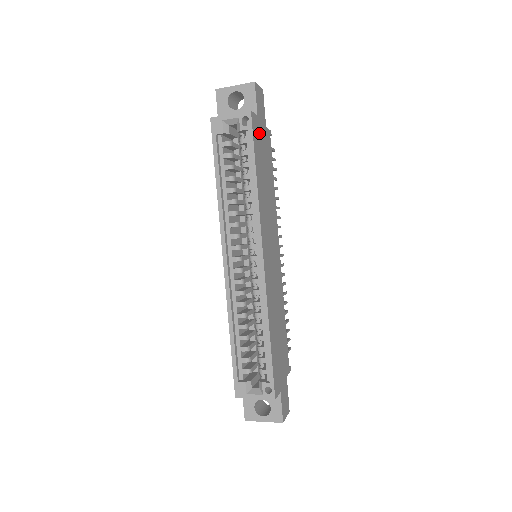
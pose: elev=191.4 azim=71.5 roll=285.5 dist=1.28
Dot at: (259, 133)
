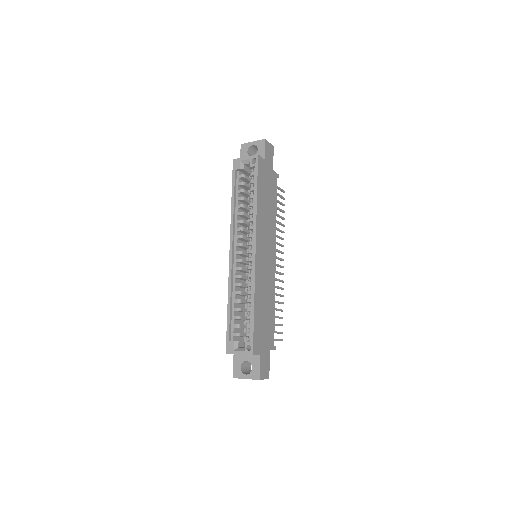
Dot at: (265, 171)
